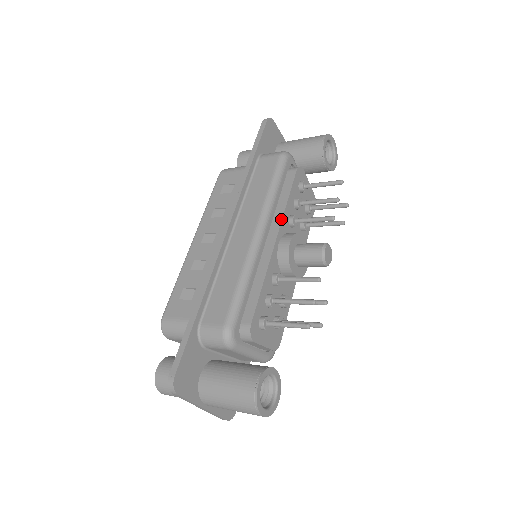
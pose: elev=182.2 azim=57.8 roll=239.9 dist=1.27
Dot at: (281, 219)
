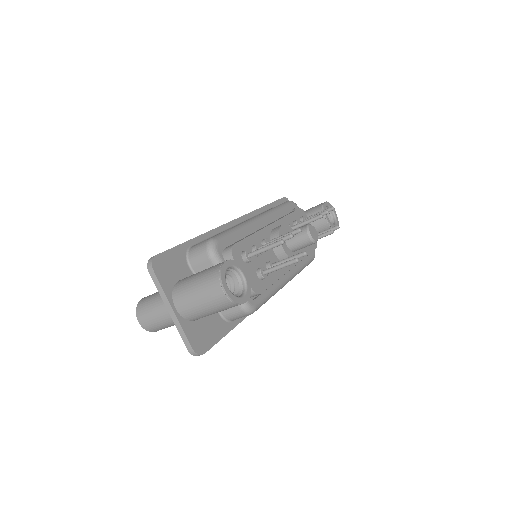
Dot at: (279, 219)
